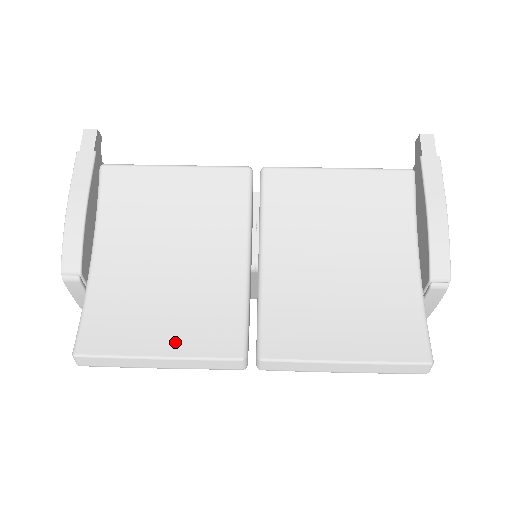
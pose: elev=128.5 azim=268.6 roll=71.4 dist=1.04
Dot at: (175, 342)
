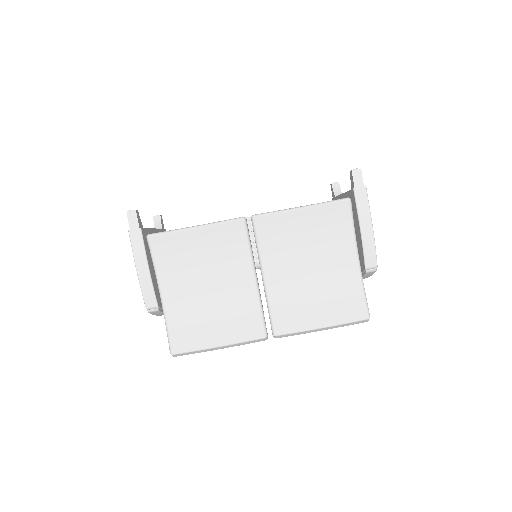
Dot at: (226, 336)
